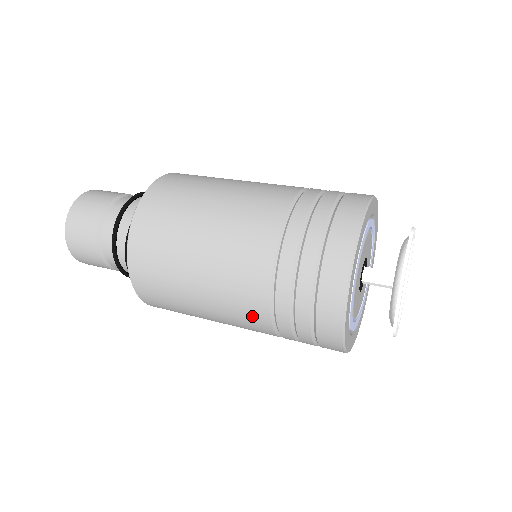
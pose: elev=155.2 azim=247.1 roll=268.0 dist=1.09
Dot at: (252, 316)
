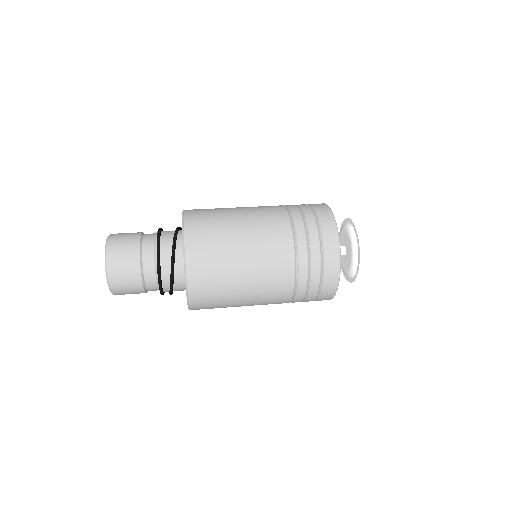
Dot at: (279, 300)
